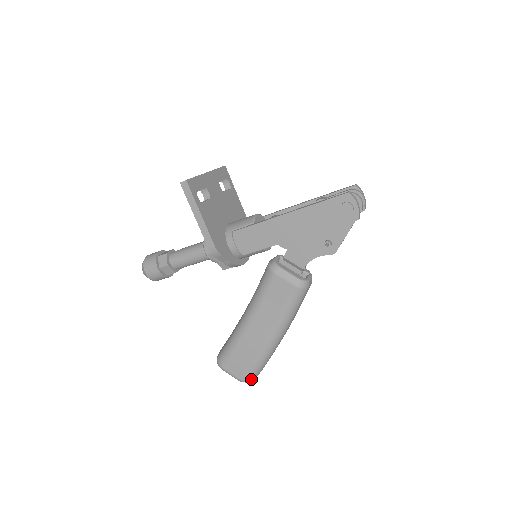
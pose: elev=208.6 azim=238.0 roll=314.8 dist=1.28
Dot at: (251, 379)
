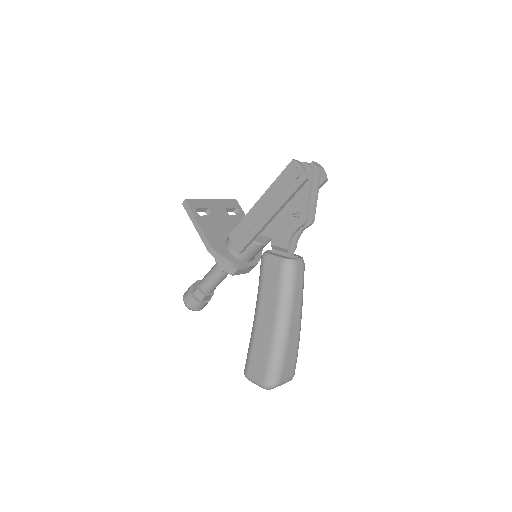
Dot at: (272, 383)
